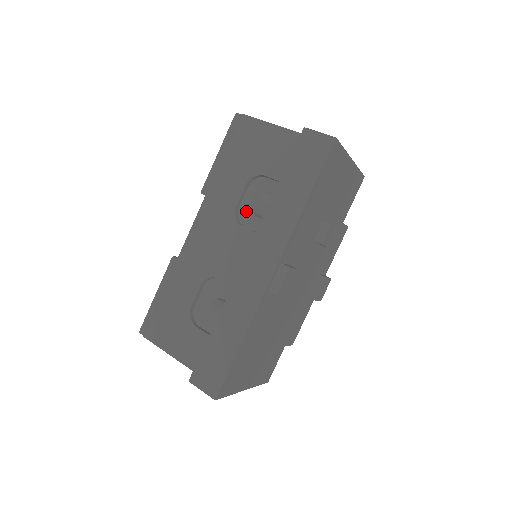
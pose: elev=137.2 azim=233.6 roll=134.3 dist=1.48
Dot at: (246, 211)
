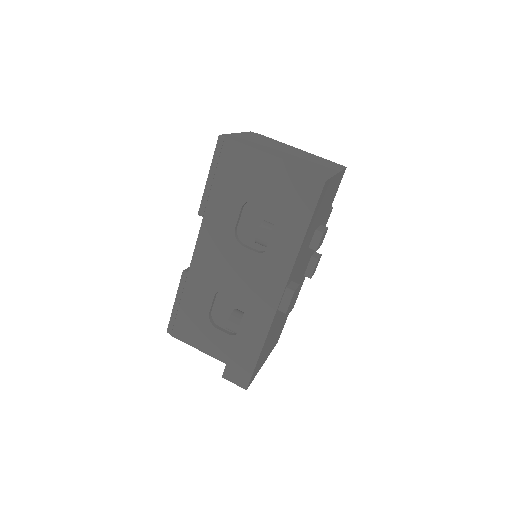
Dot at: (244, 231)
